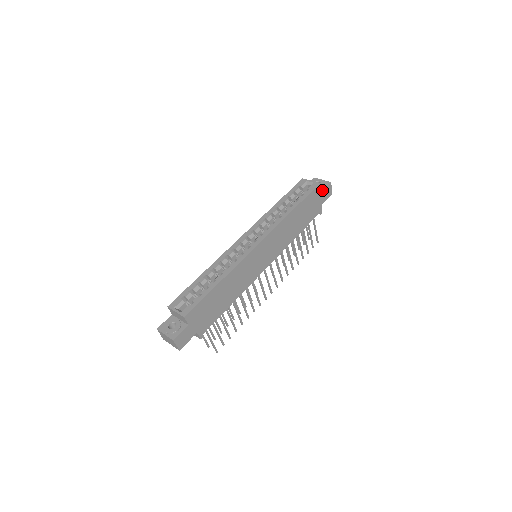
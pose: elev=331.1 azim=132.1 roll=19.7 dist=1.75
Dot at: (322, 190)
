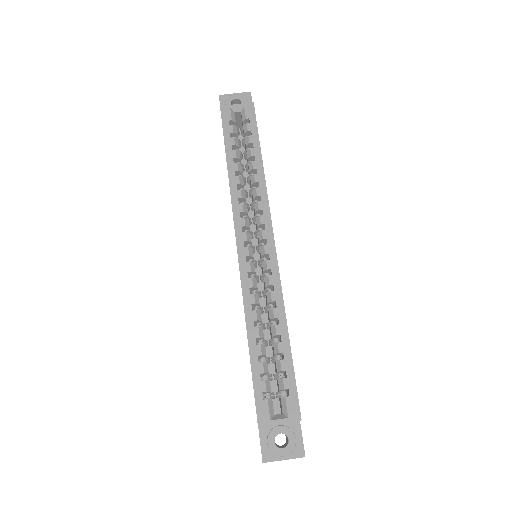
Dot at: occluded
